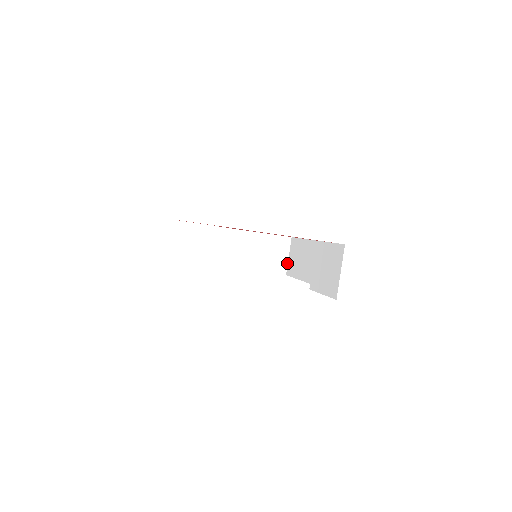
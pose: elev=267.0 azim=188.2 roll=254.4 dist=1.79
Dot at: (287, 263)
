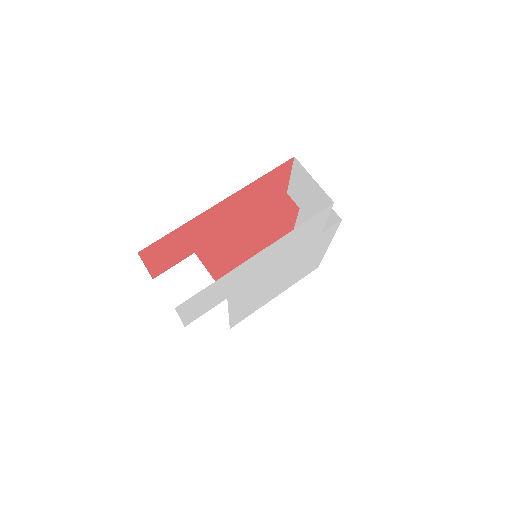
Dot at: occluded
